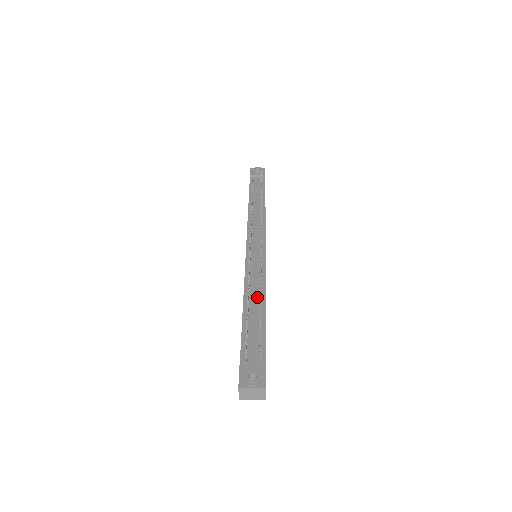
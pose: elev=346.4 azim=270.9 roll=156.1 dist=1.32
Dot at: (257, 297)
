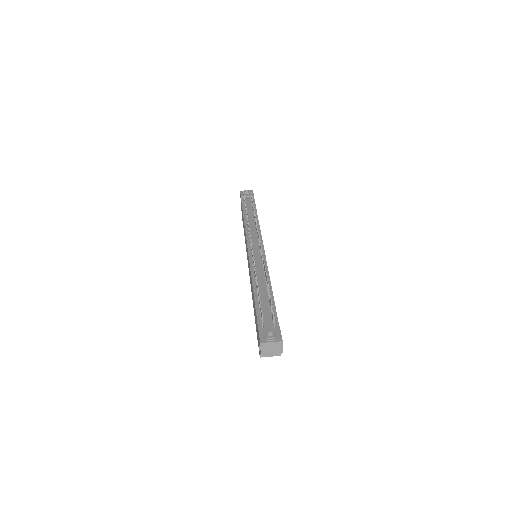
Dot at: (263, 282)
